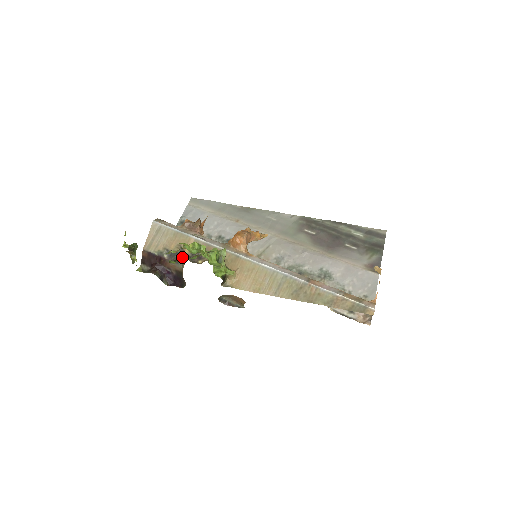
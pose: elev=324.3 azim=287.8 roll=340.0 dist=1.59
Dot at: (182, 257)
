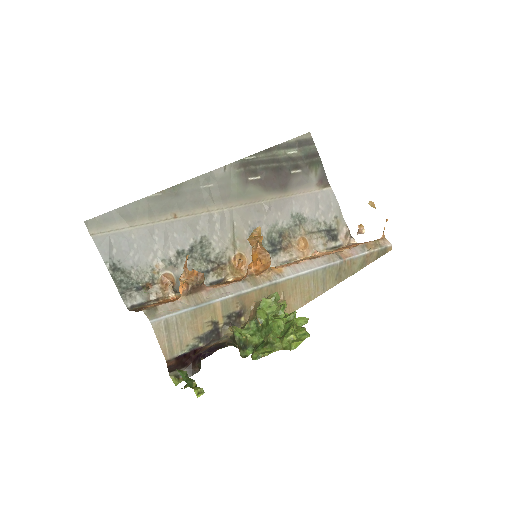
Dot at: (251, 340)
